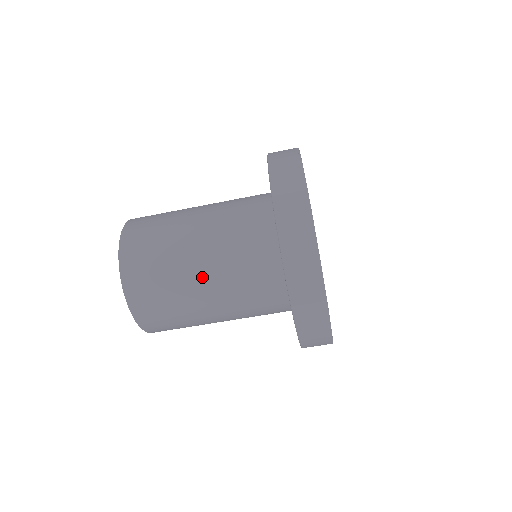
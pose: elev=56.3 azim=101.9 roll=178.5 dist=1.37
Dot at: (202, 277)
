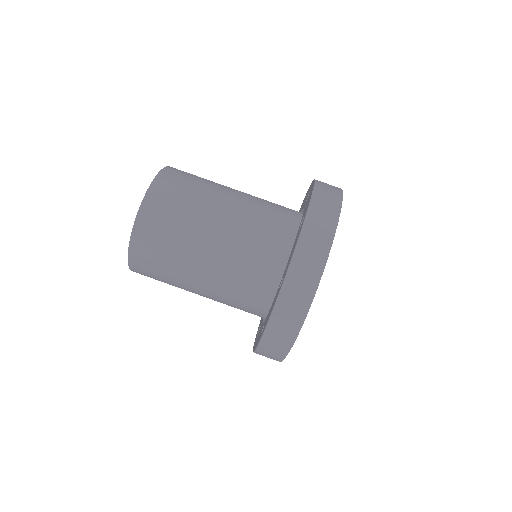
Dot at: (224, 209)
